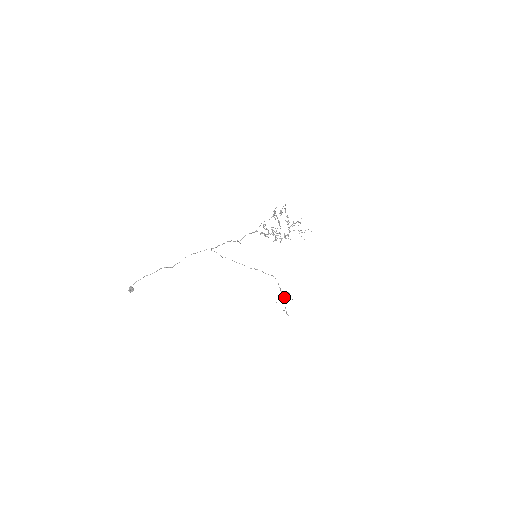
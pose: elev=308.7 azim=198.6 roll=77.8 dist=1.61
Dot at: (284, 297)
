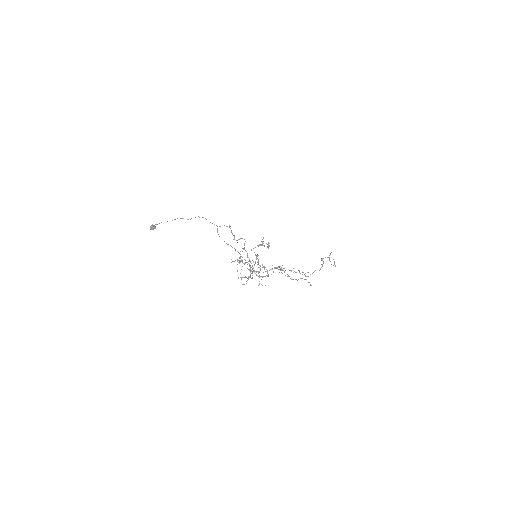
Dot at: occluded
